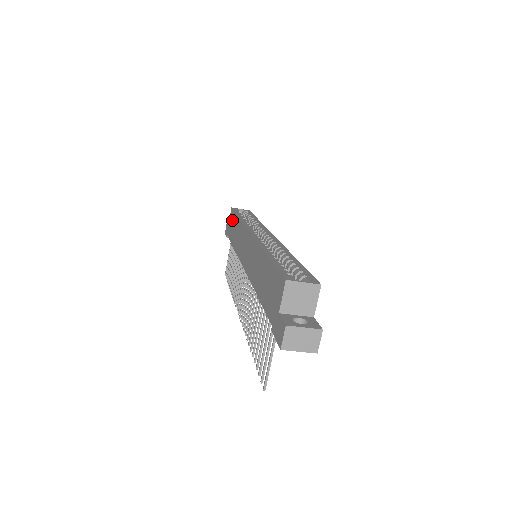
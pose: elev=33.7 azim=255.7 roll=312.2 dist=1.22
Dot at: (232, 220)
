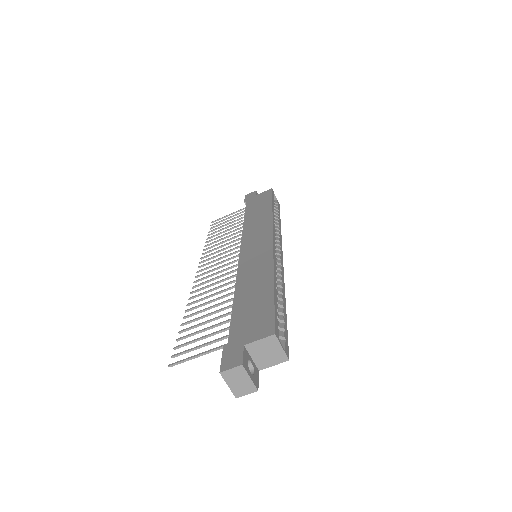
Dot at: (263, 199)
